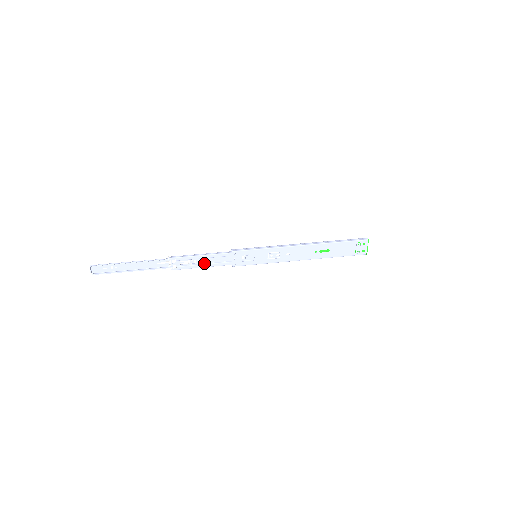
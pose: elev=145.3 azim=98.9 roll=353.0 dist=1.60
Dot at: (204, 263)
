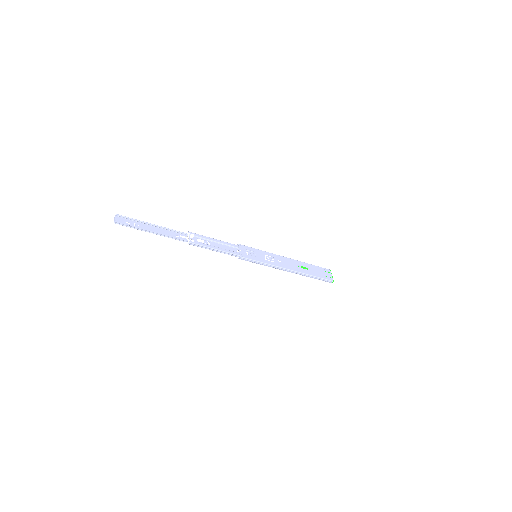
Dot at: (216, 247)
